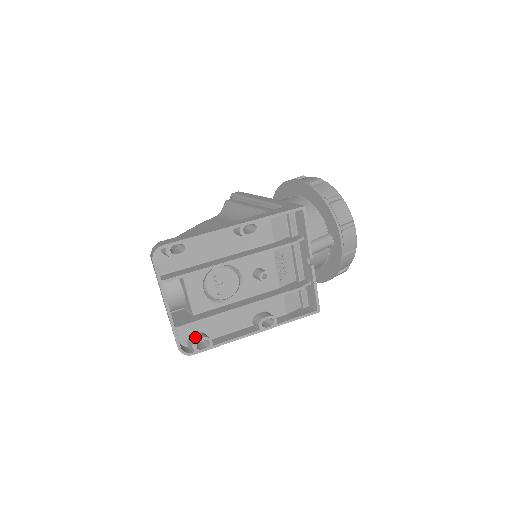
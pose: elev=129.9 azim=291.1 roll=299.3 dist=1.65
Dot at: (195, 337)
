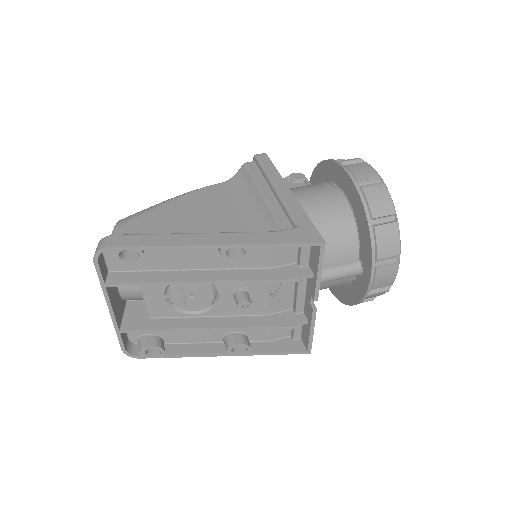
Dot at: (146, 341)
